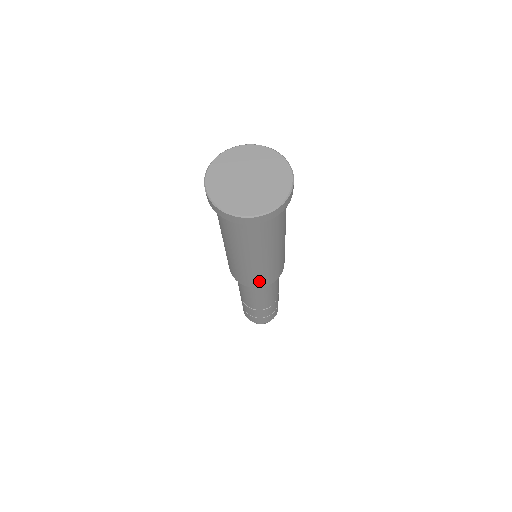
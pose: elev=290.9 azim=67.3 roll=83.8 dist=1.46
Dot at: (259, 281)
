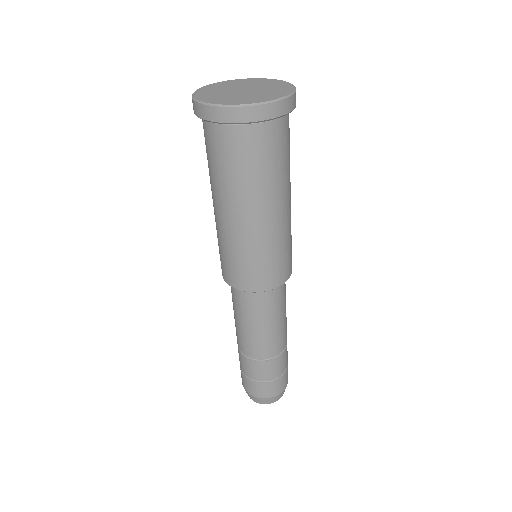
Dot at: (287, 263)
